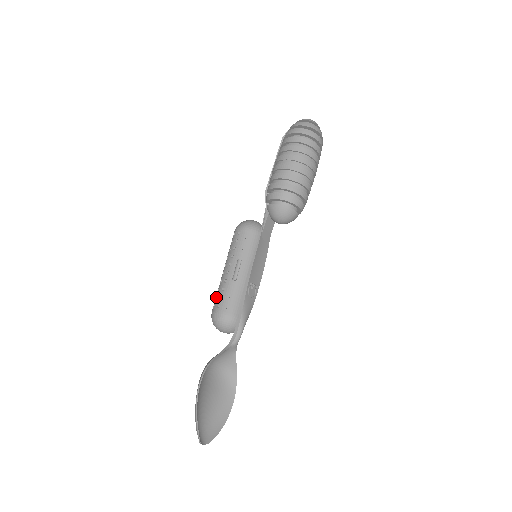
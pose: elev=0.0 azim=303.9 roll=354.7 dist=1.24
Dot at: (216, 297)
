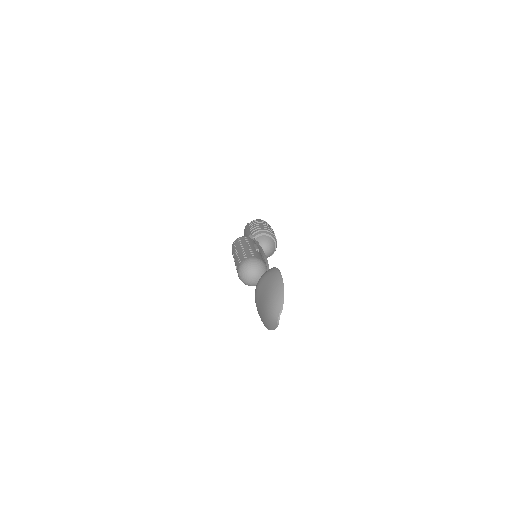
Dot at: (243, 255)
